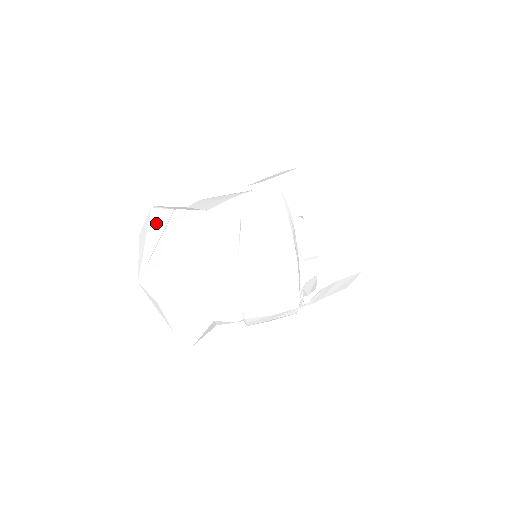
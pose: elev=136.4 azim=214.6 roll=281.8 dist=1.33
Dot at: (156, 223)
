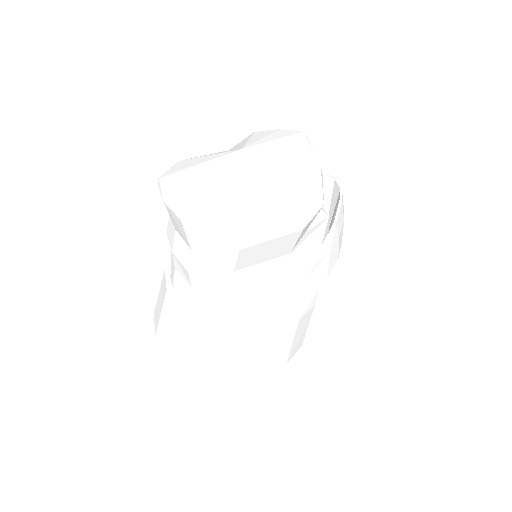
Dot at: occluded
